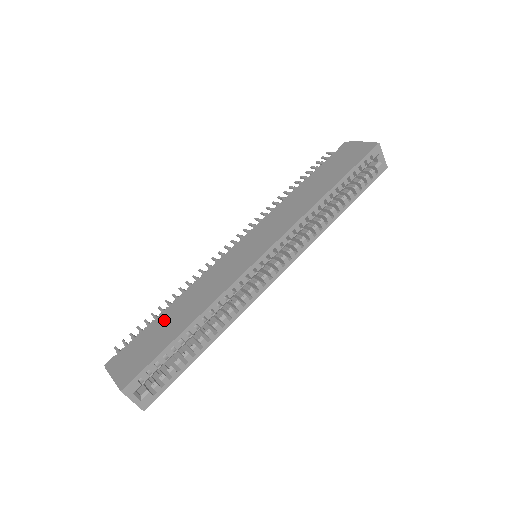
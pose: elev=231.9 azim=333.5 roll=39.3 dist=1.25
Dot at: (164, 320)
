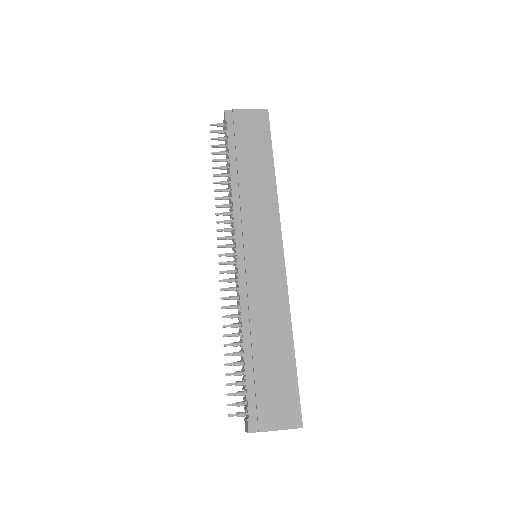
Dot at: (262, 358)
